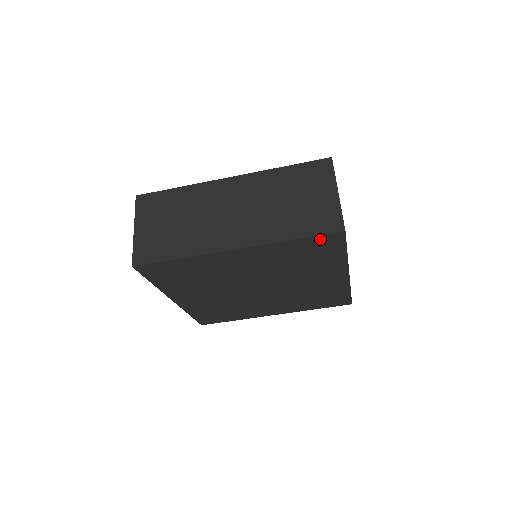
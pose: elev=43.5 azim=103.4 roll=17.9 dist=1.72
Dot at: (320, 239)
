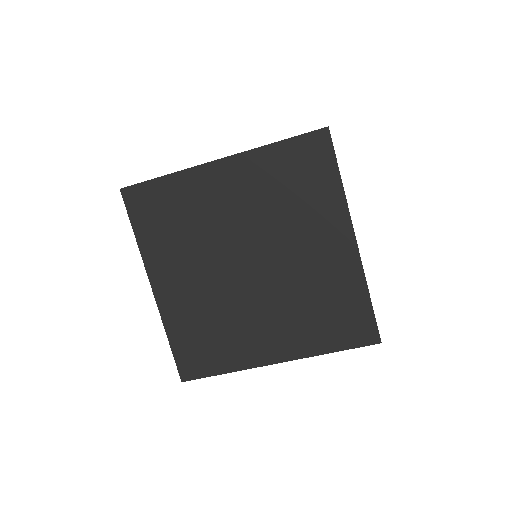
Dot at: (305, 144)
